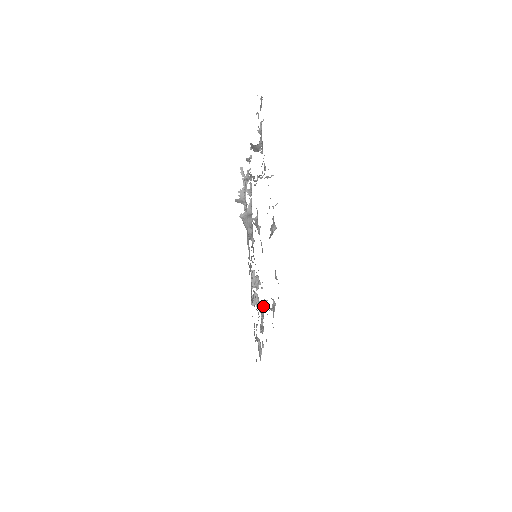
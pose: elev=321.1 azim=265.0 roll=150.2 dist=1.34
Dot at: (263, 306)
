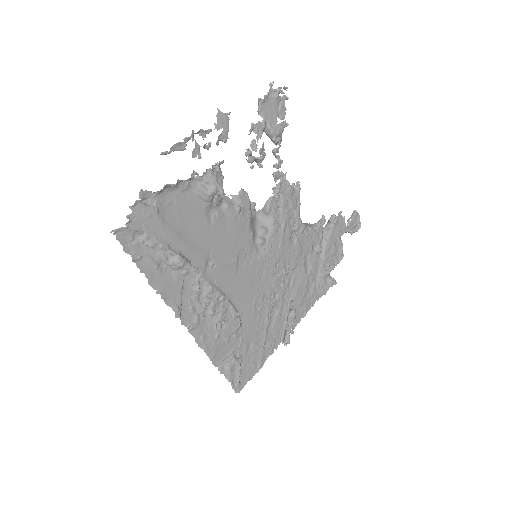
Dot at: occluded
